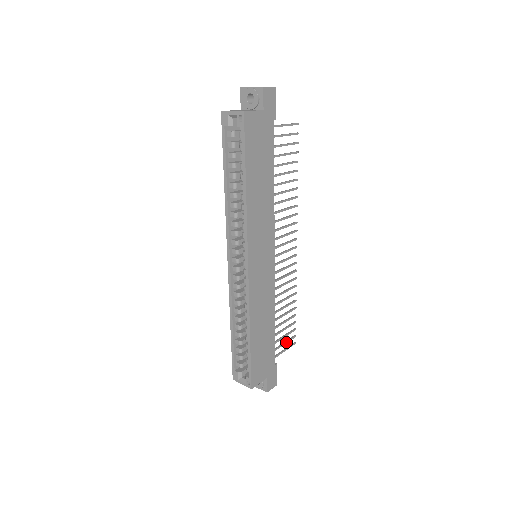
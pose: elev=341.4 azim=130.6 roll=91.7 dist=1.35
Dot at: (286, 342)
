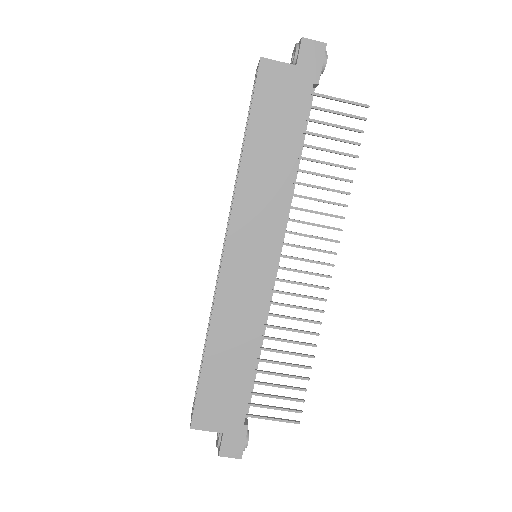
Dot at: (278, 408)
